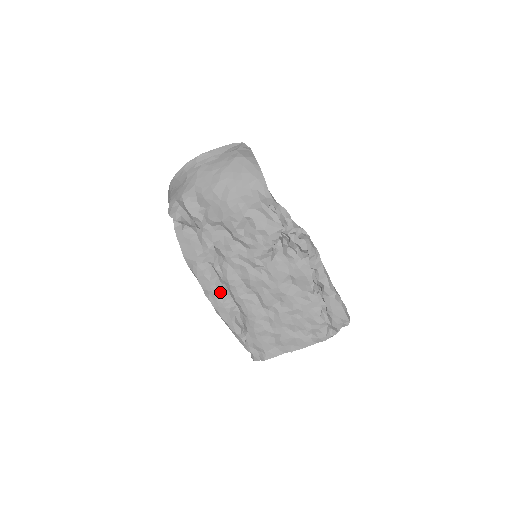
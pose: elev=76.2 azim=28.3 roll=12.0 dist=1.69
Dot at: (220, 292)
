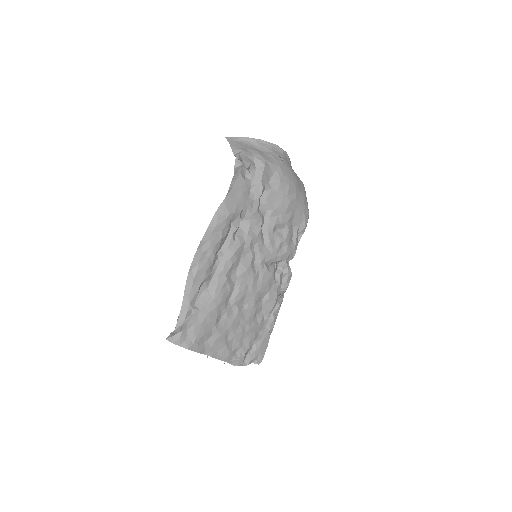
Dot at: (215, 256)
